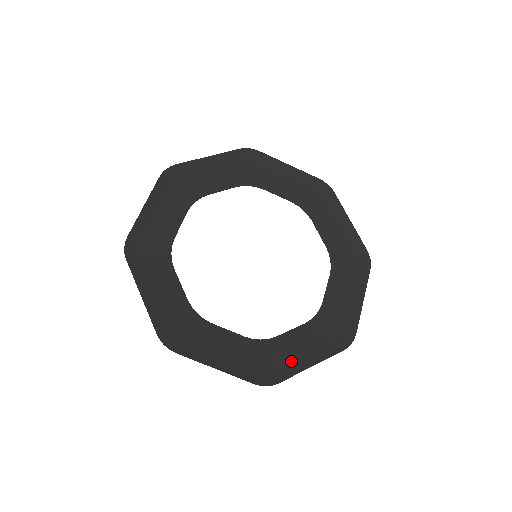
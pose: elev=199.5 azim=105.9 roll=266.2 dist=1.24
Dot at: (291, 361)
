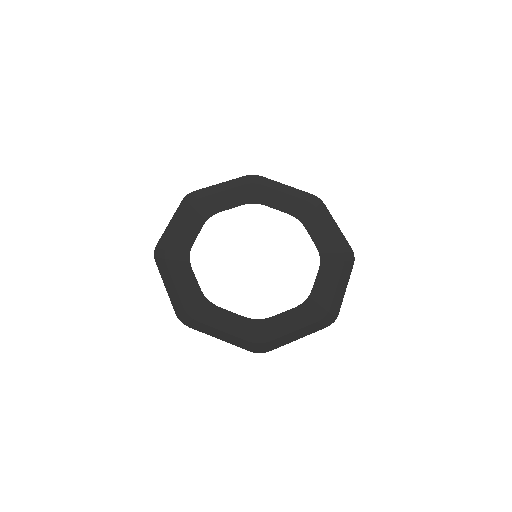
Dot at: (281, 335)
